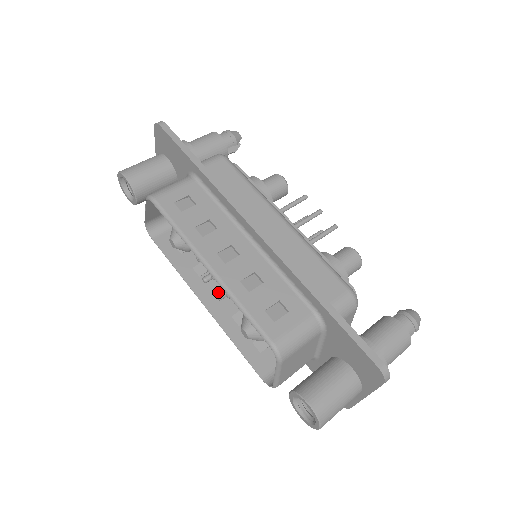
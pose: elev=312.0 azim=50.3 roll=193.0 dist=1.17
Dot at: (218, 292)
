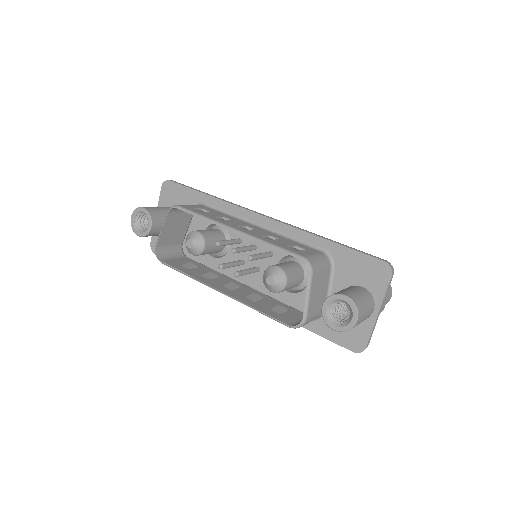
Dot at: (228, 286)
